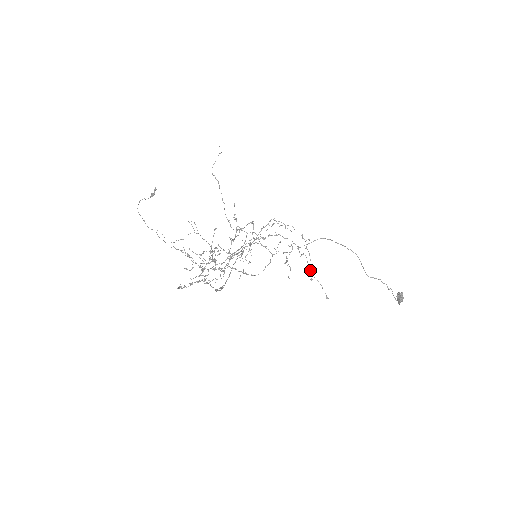
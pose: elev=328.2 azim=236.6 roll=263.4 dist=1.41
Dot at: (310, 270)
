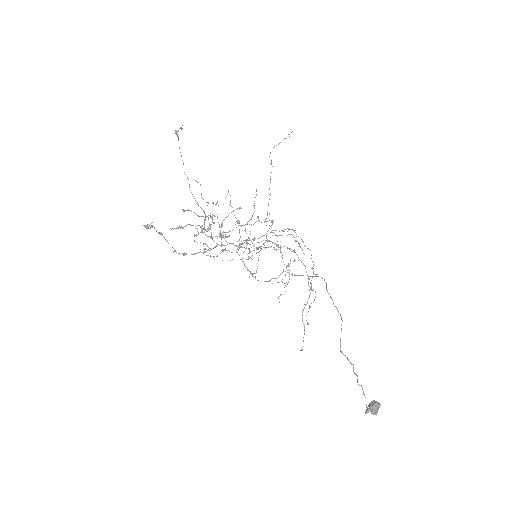
Dot at: (304, 308)
